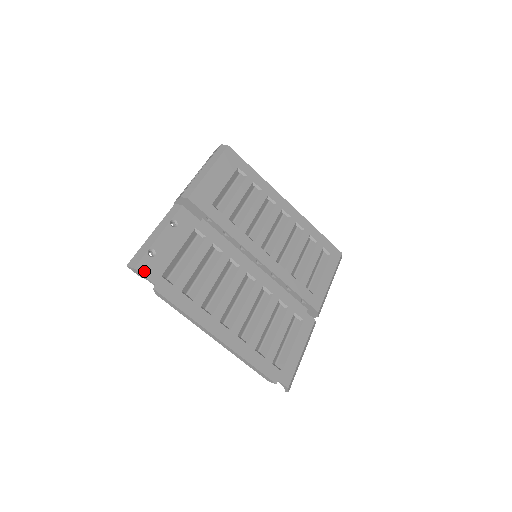
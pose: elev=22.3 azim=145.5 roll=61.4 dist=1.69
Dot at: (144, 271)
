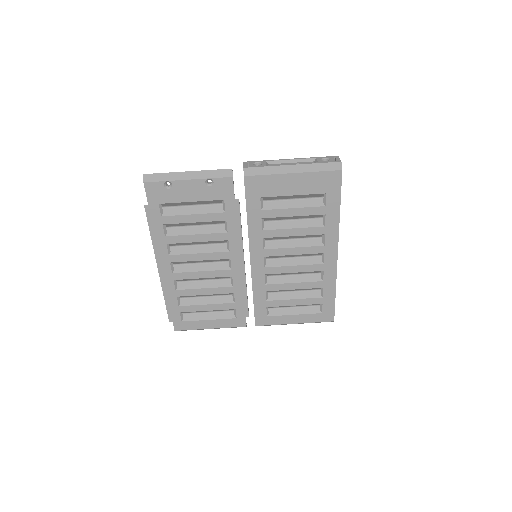
Dot at: (149, 190)
